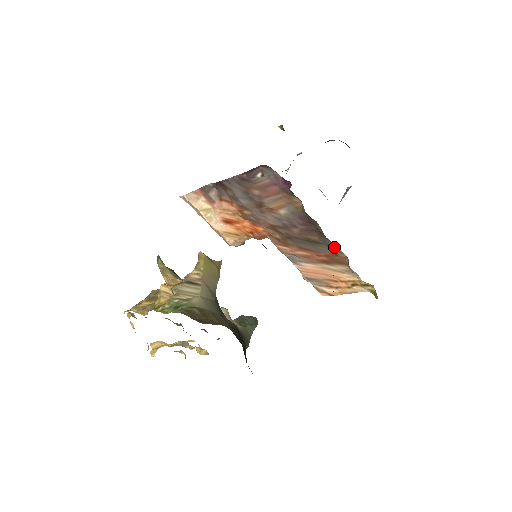
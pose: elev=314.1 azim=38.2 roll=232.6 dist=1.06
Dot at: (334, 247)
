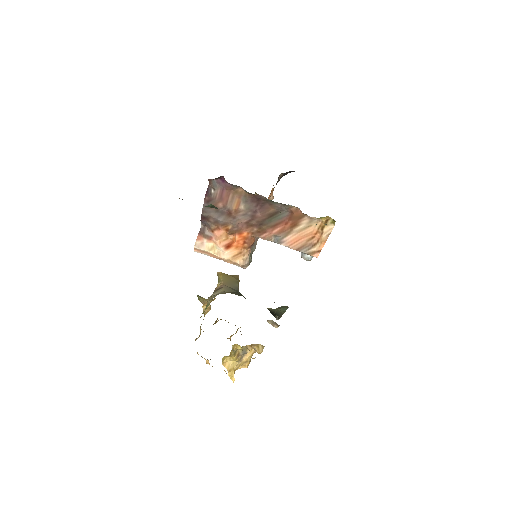
Dot at: (285, 207)
